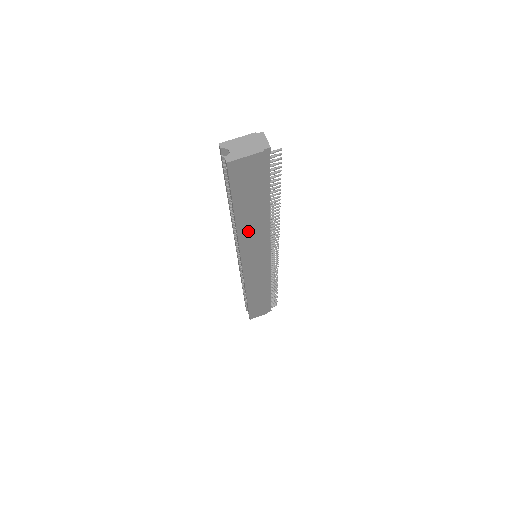
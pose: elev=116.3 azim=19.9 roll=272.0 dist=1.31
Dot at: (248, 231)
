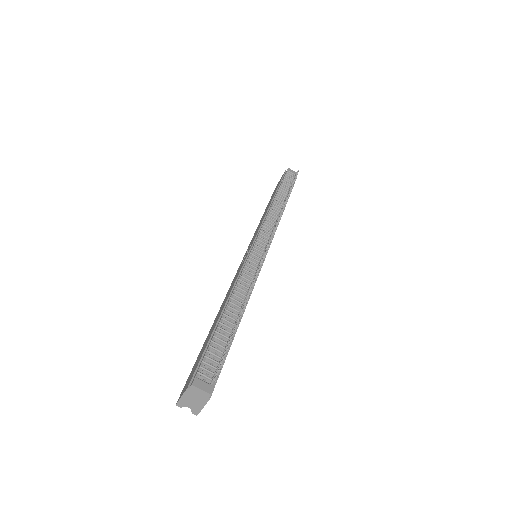
Dot at: occluded
